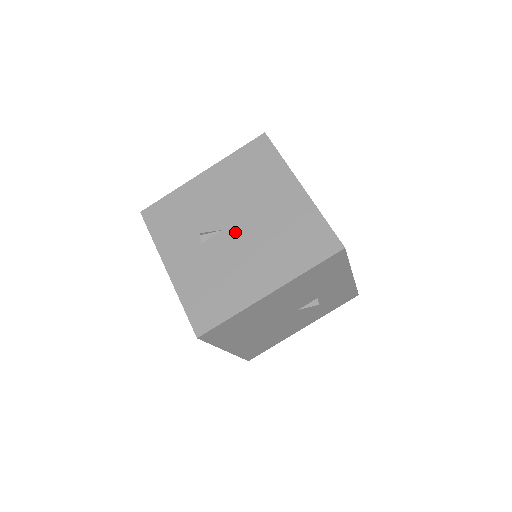
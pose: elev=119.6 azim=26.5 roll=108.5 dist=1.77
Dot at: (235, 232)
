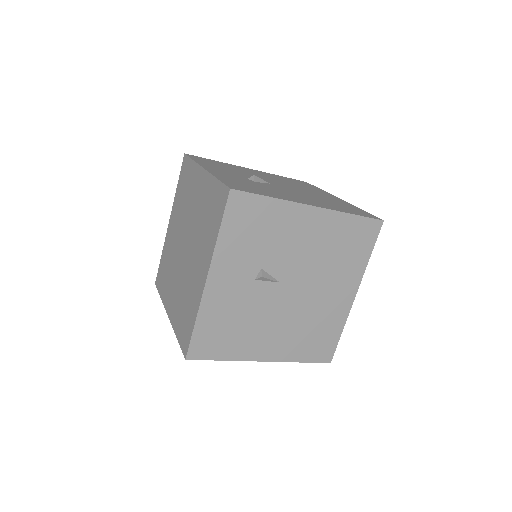
Dot at: (286, 293)
